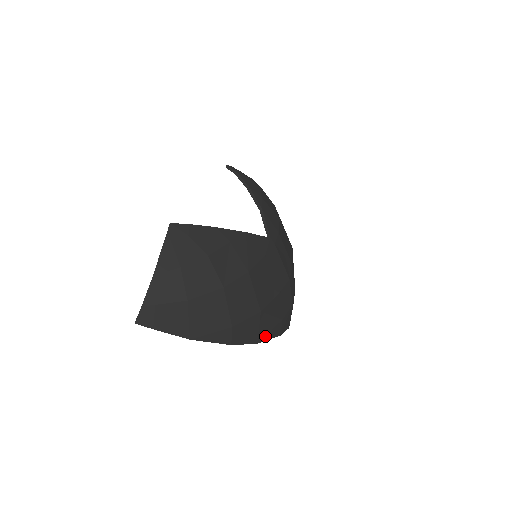
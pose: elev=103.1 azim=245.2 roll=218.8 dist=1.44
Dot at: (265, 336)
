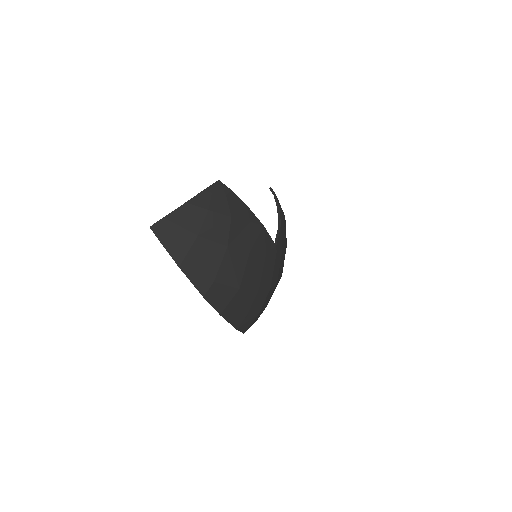
Dot at: (228, 315)
